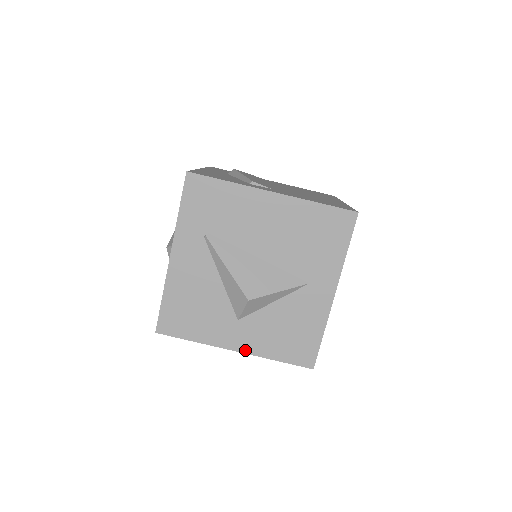
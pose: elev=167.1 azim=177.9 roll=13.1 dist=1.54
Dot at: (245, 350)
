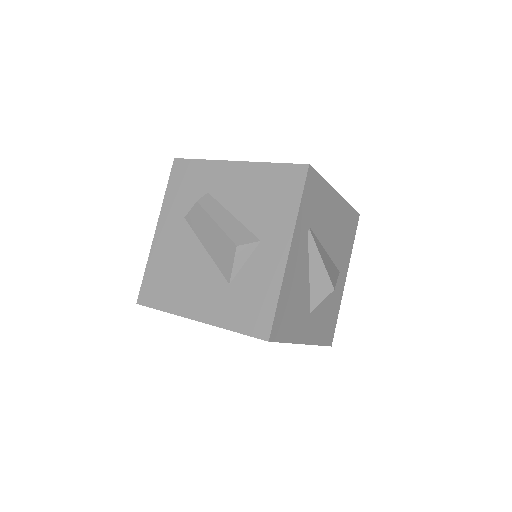
Dot at: (309, 341)
